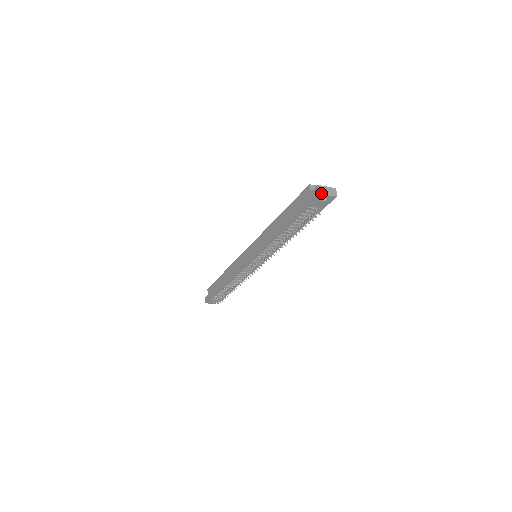
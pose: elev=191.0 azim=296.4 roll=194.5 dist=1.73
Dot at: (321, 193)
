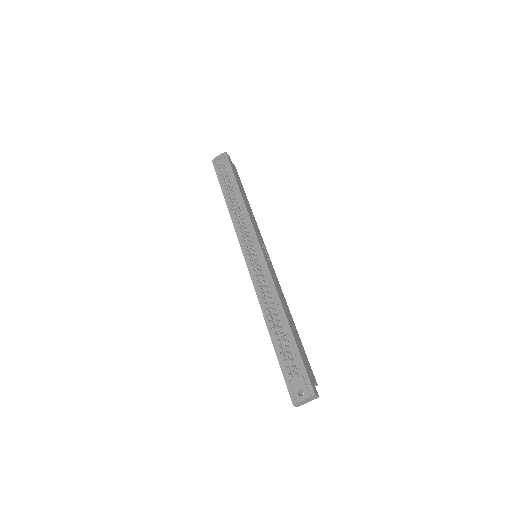
Dot at: (213, 160)
